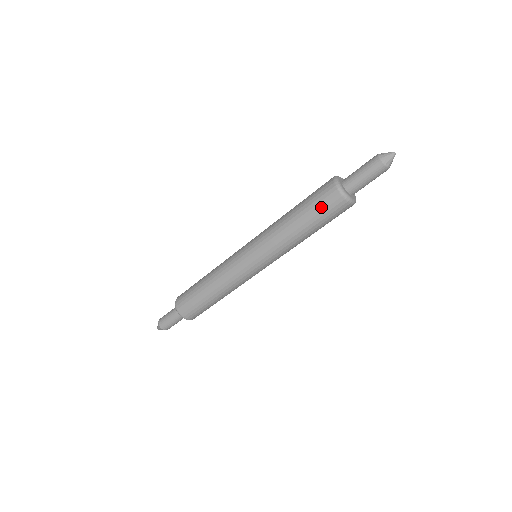
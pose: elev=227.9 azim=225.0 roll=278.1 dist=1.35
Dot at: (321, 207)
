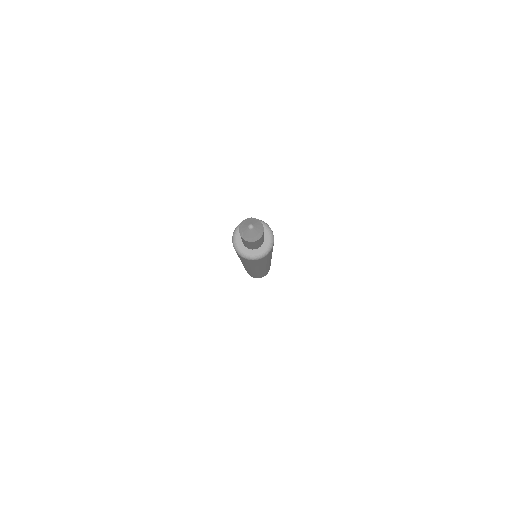
Dot at: occluded
